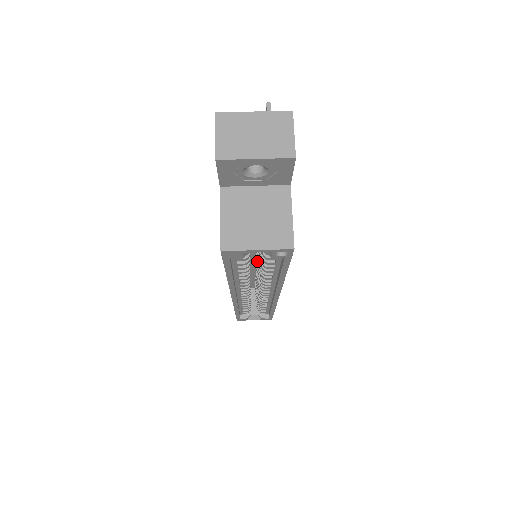
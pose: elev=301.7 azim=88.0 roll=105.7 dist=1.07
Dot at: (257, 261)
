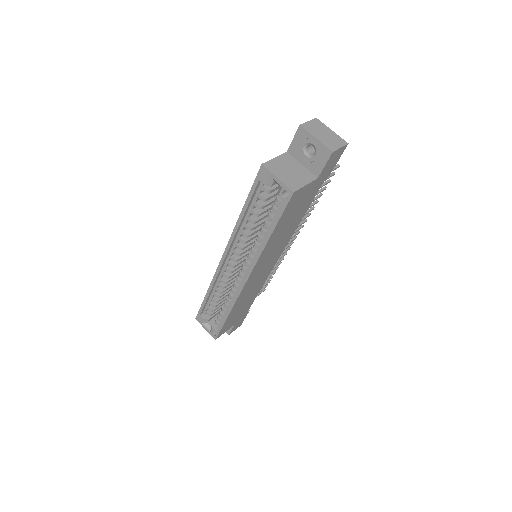
Dot at: occluded
